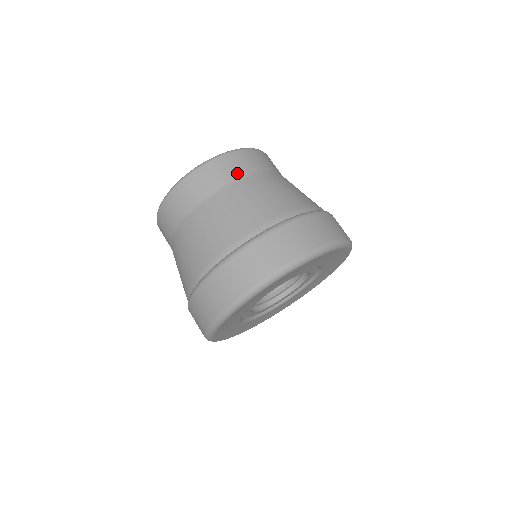
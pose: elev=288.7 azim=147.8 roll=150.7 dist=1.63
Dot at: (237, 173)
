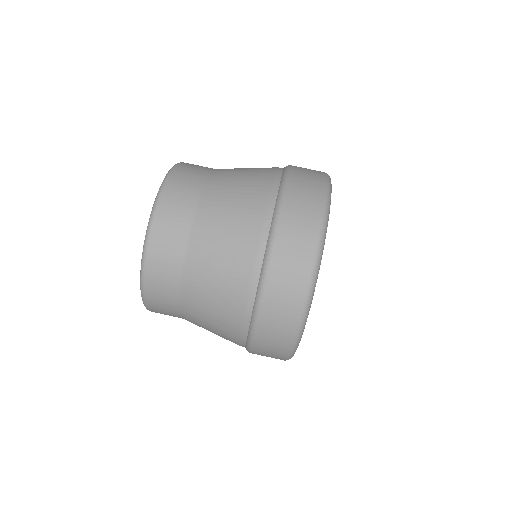
Dot at: (195, 185)
